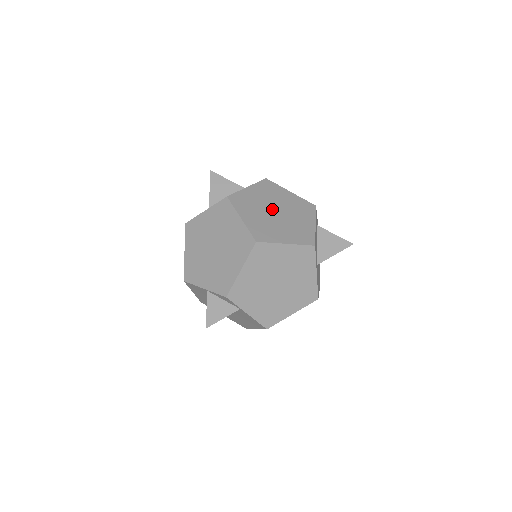
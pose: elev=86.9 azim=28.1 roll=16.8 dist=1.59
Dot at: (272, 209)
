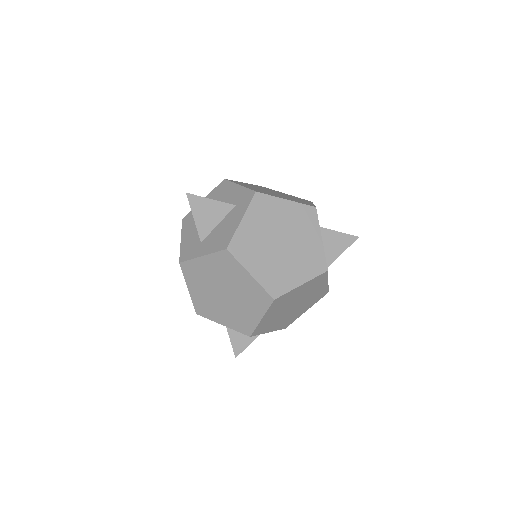
Dot at: (276, 241)
